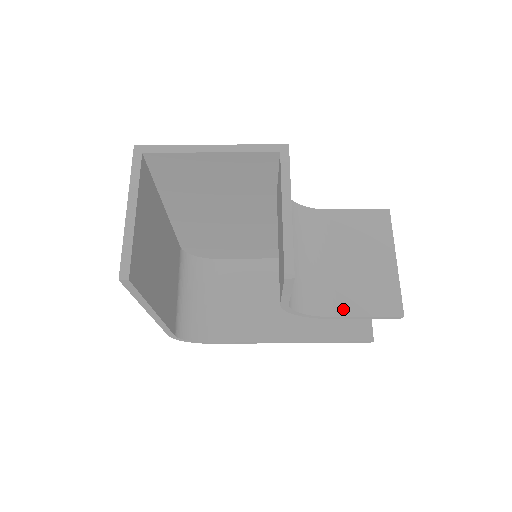
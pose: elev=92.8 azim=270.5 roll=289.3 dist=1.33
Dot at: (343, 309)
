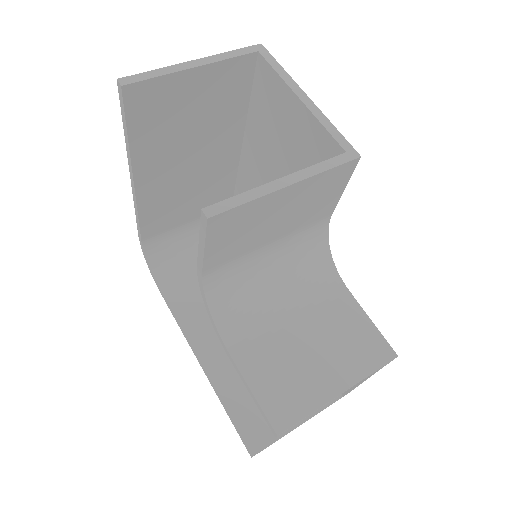
Dot at: (244, 358)
